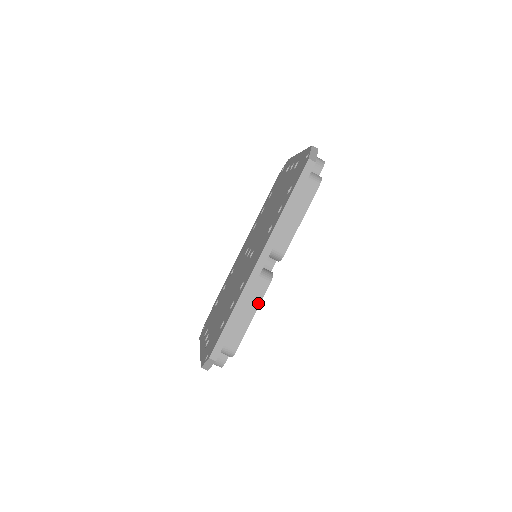
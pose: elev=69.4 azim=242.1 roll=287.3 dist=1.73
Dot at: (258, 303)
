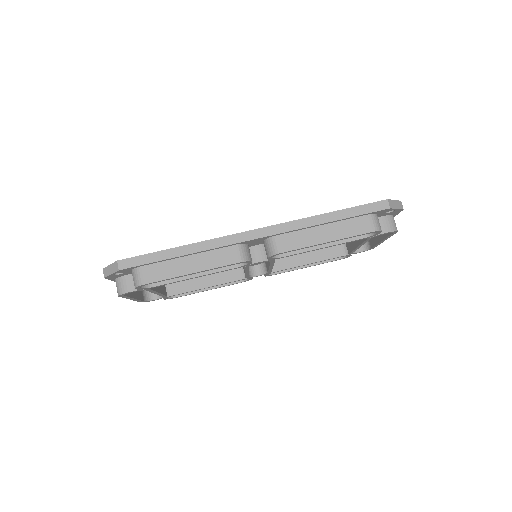
Dot at: (211, 266)
